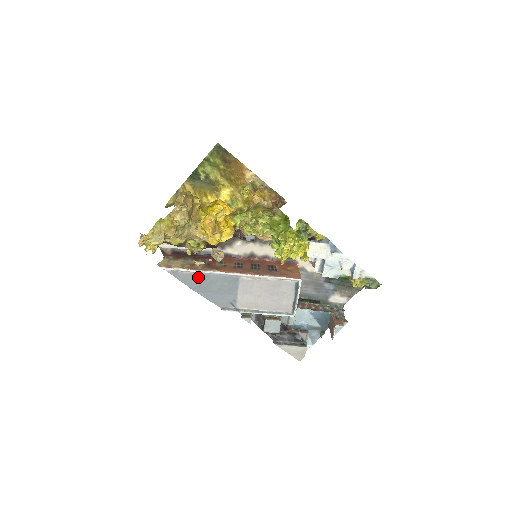
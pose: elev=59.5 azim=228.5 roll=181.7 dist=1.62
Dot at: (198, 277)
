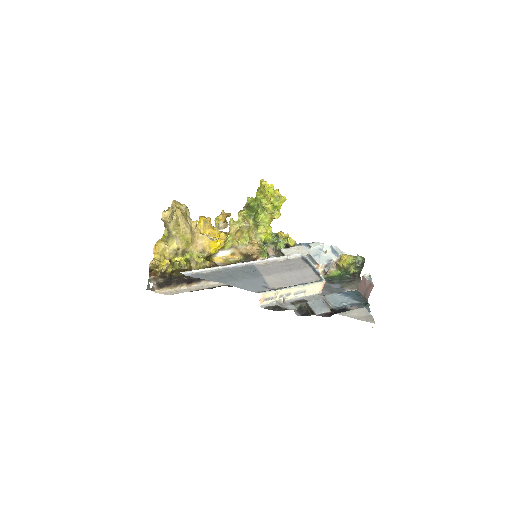
Dot at: (219, 273)
